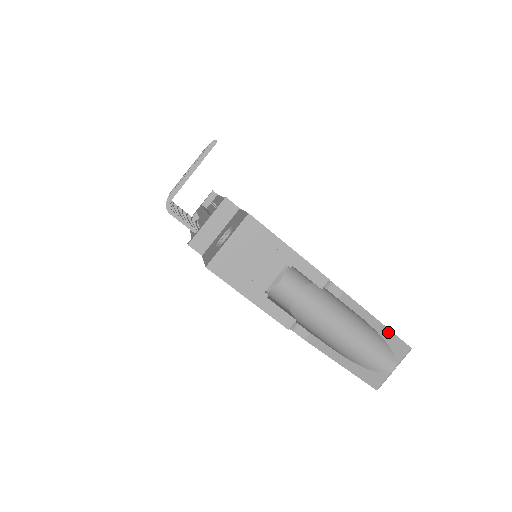
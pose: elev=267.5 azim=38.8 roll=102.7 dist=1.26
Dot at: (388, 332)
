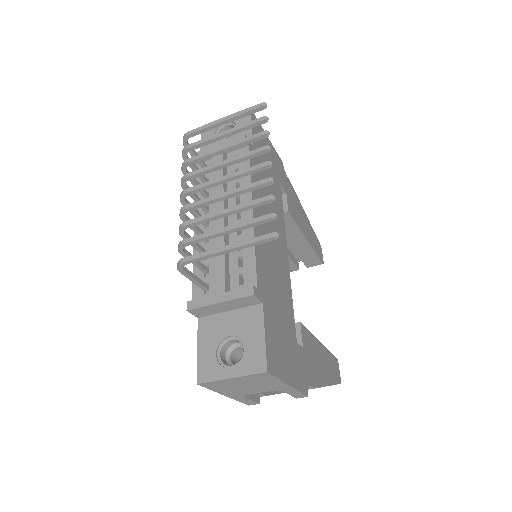
Dot at: (331, 385)
